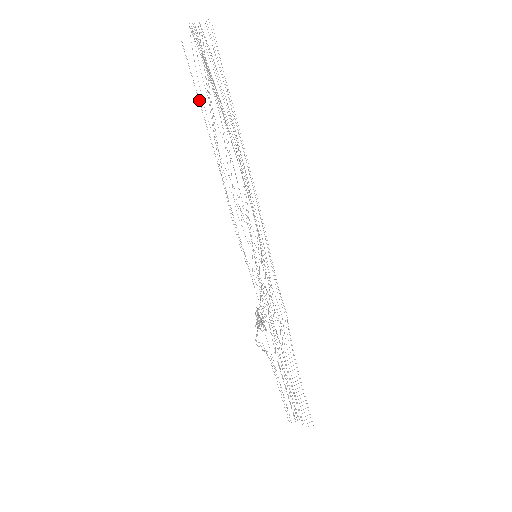
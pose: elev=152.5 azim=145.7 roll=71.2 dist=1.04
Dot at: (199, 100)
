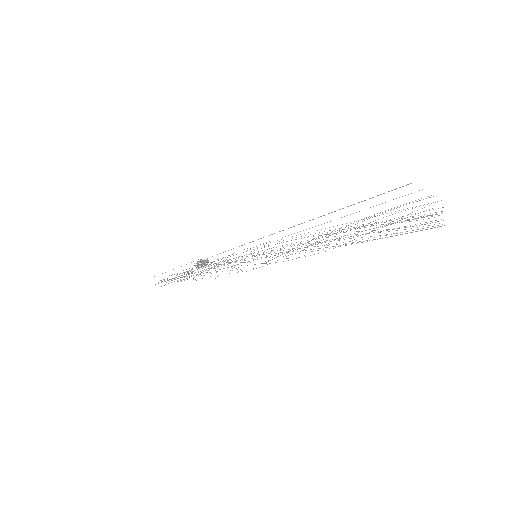
Dot at: occluded
